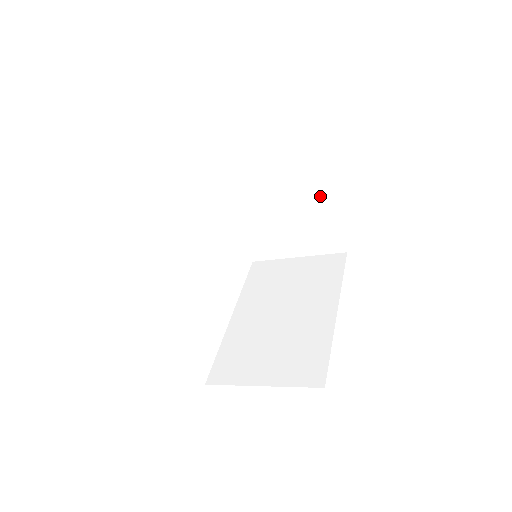
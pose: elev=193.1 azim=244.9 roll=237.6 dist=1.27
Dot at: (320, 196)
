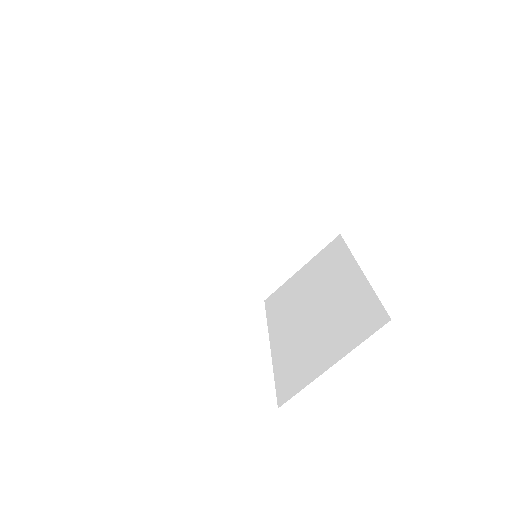
Dot at: (285, 192)
